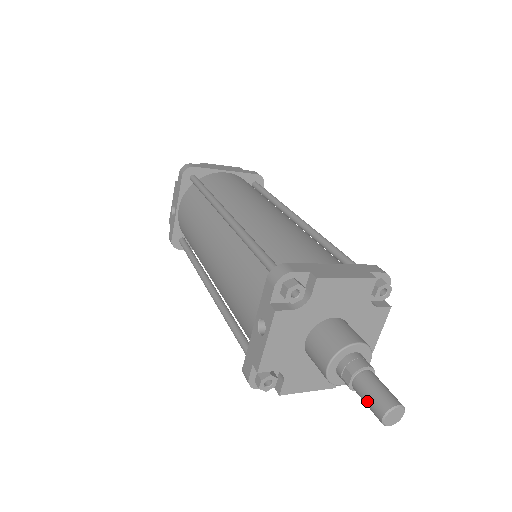
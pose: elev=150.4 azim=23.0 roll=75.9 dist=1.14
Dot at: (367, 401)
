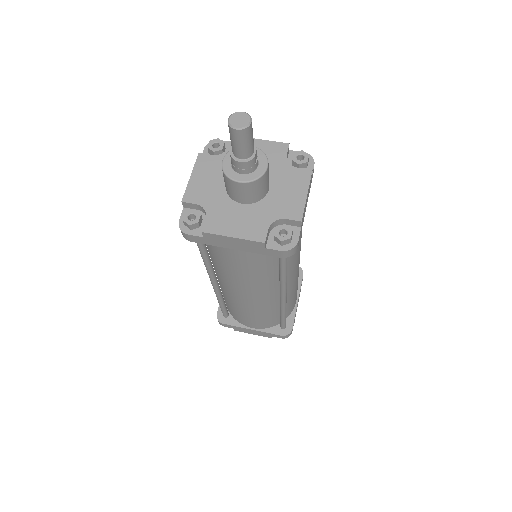
Dot at: (230, 135)
